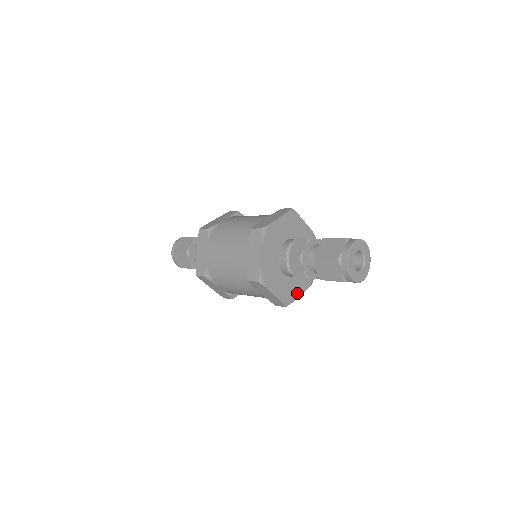
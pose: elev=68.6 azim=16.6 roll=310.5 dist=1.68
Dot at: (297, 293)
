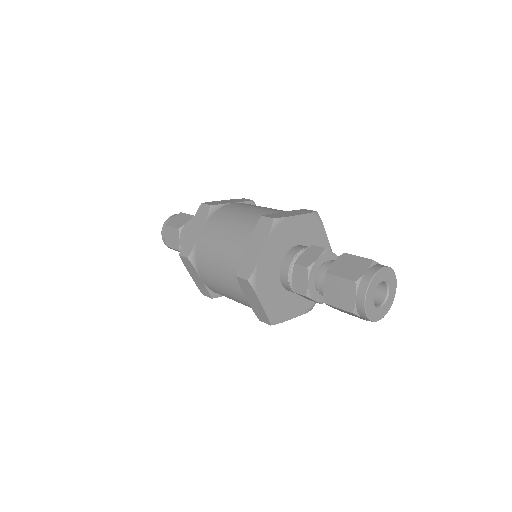
Dot at: (263, 296)
